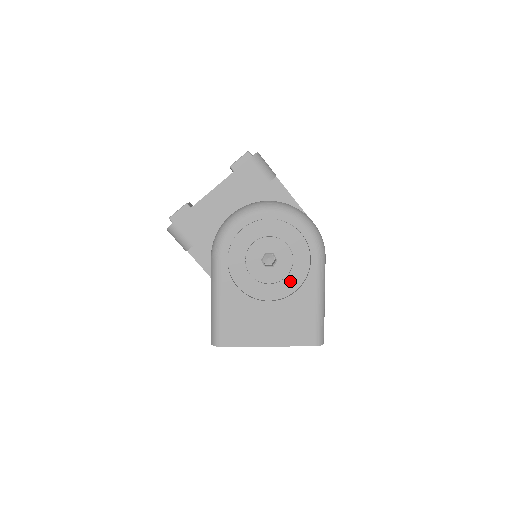
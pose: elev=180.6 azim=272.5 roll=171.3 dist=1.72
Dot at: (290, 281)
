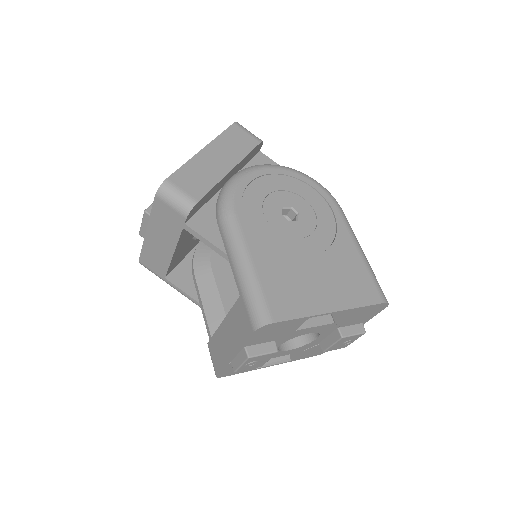
Dot at: (321, 233)
